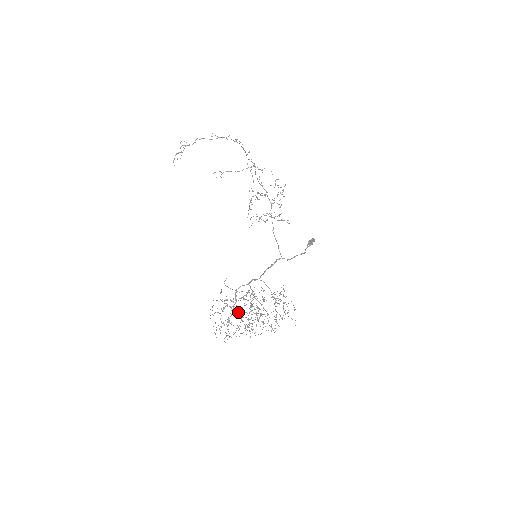
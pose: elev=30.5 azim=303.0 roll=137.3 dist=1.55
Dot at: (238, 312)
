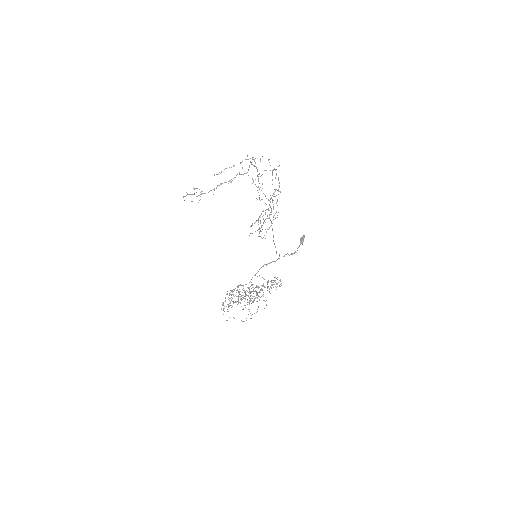
Dot at: occluded
